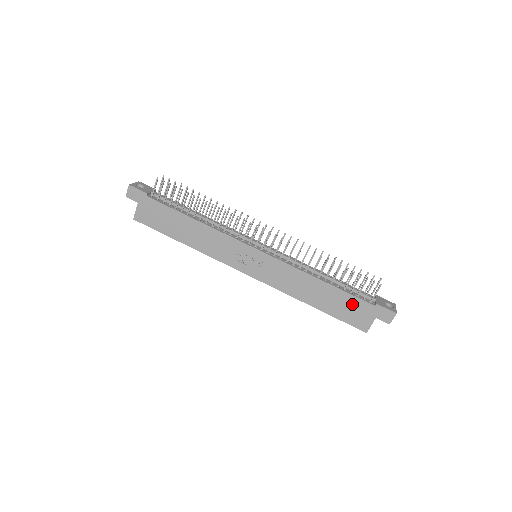
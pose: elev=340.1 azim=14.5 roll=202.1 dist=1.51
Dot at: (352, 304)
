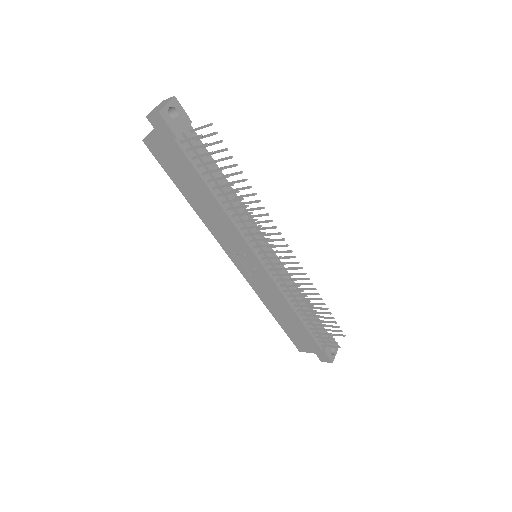
Dot at: (306, 338)
